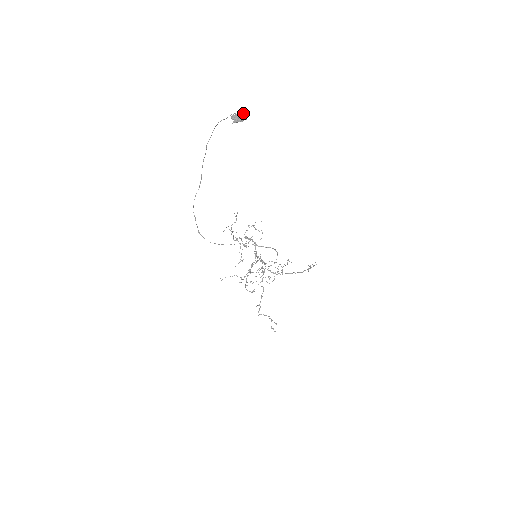
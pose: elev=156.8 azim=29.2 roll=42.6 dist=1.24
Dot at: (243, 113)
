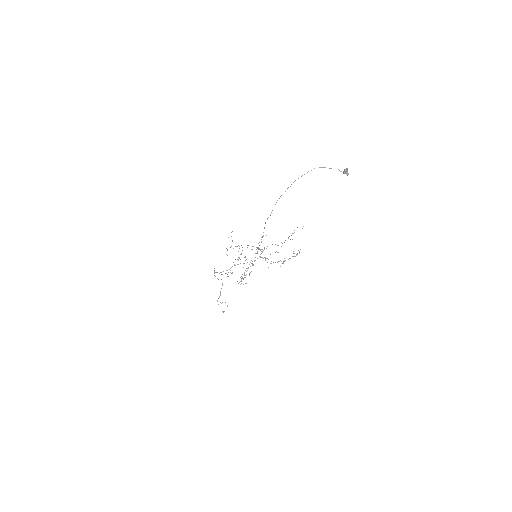
Dot at: (347, 169)
